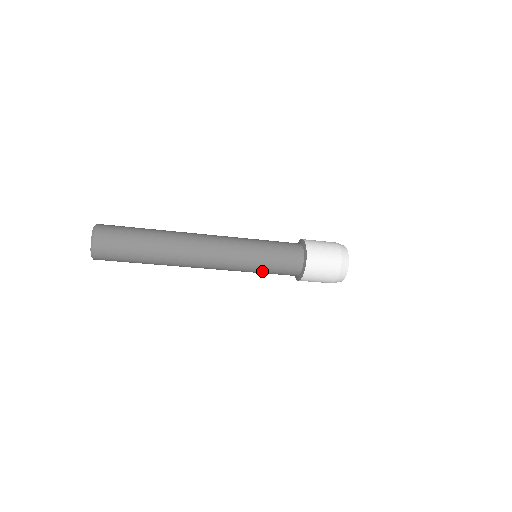
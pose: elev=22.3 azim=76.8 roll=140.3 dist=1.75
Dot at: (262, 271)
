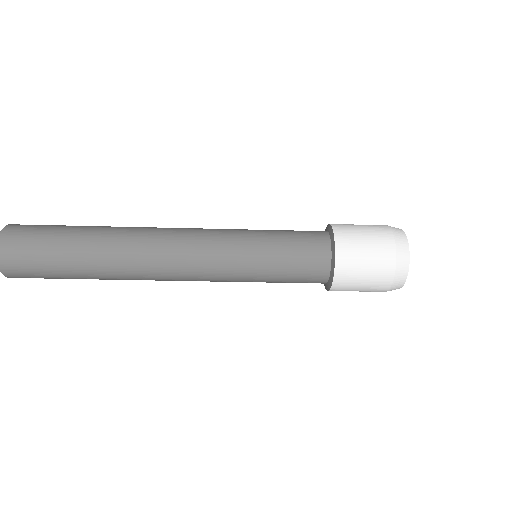
Dot at: (265, 281)
